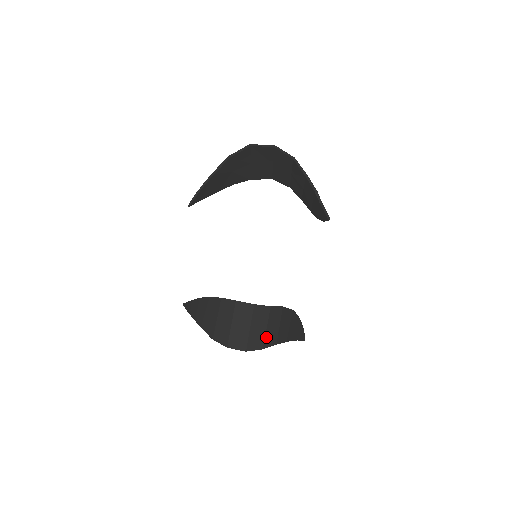
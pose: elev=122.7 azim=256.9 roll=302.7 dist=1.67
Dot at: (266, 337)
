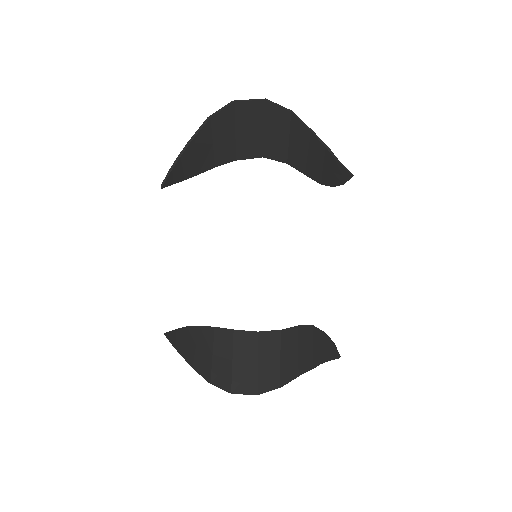
Dot at: (282, 370)
